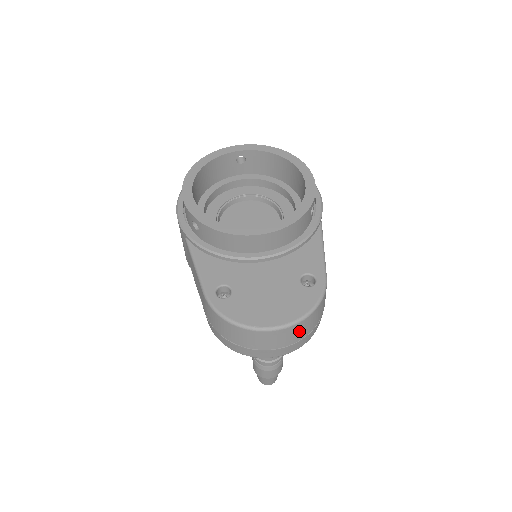
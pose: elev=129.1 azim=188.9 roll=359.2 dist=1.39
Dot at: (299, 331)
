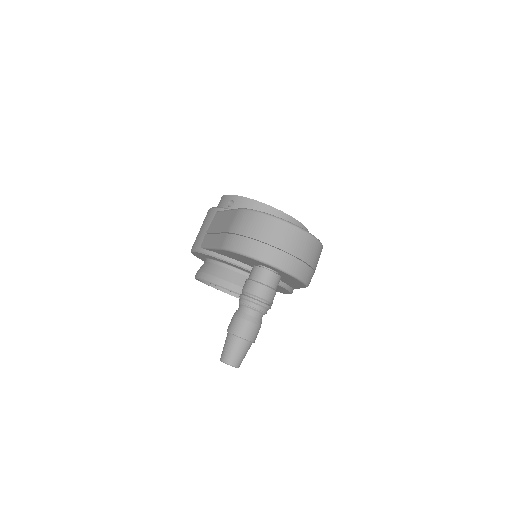
Dot at: (306, 247)
